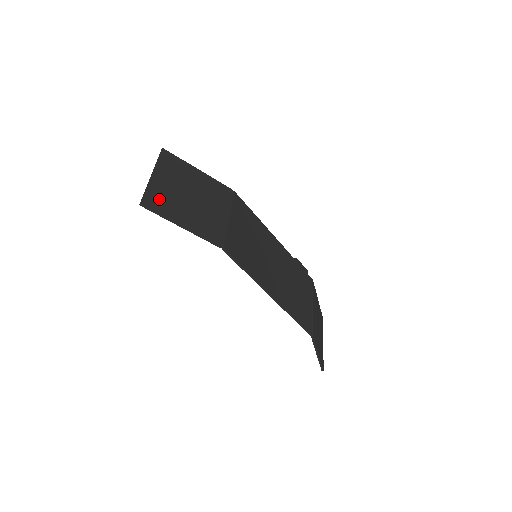
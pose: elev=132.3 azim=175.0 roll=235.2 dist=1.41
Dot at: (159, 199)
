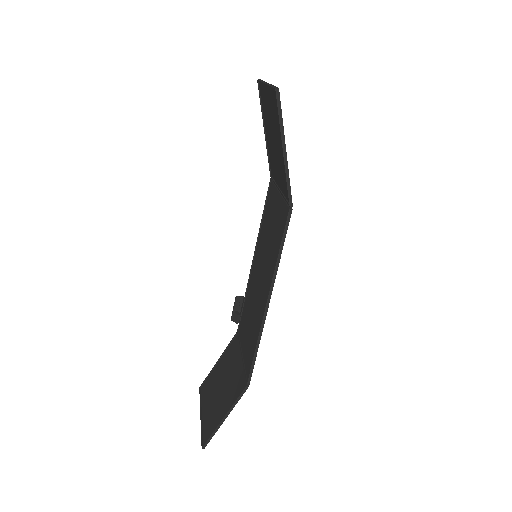
Dot at: occluded
